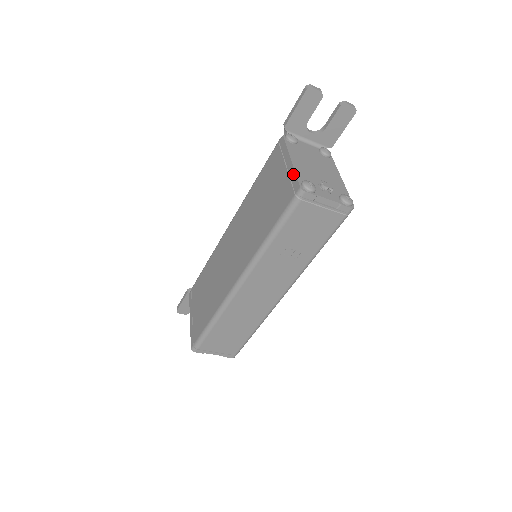
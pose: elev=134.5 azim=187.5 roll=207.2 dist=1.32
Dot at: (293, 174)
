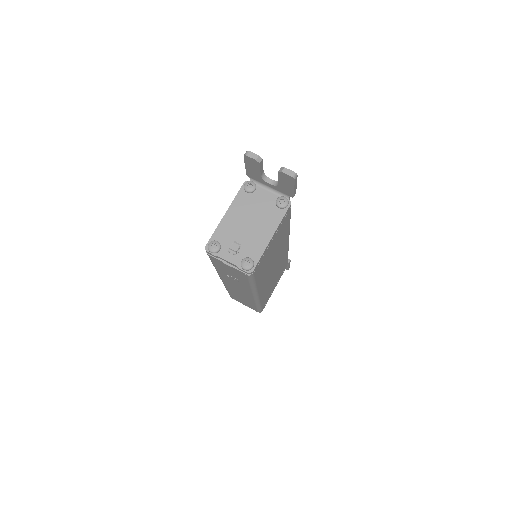
Dot at: (216, 230)
